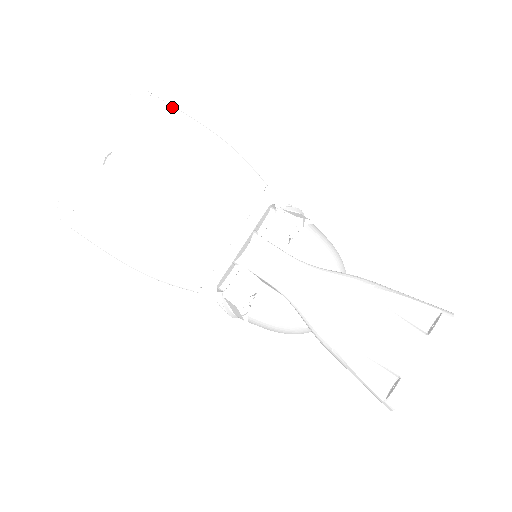
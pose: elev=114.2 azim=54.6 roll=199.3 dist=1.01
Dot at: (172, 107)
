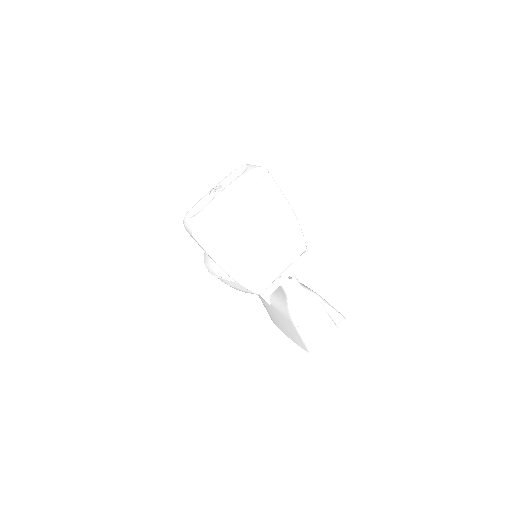
Dot at: (278, 187)
